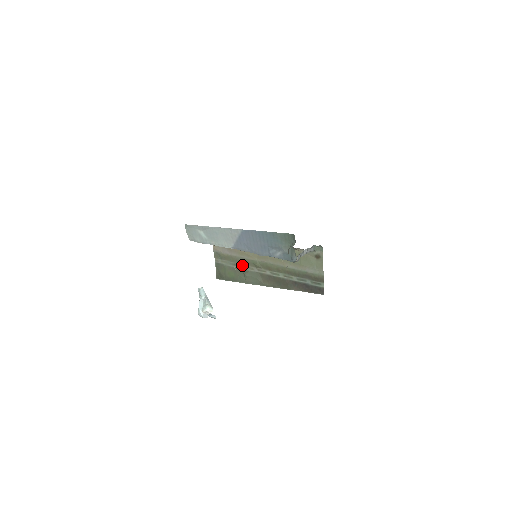
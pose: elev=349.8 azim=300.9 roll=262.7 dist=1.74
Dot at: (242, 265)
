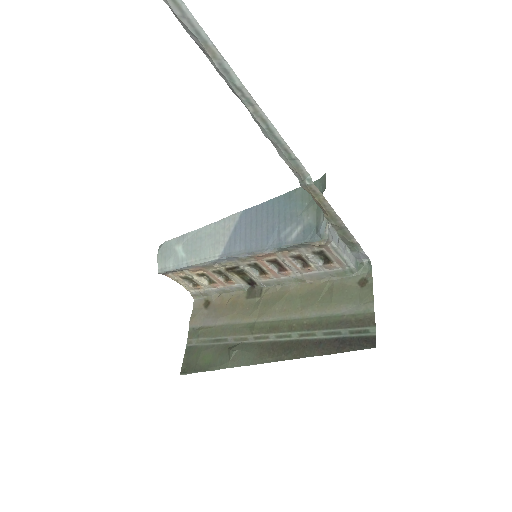
Dot at: (229, 337)
